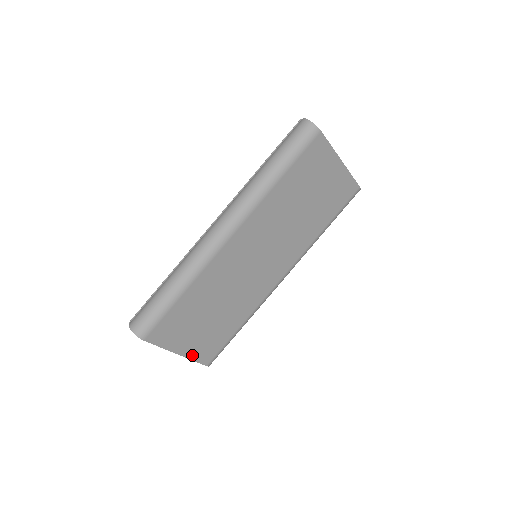
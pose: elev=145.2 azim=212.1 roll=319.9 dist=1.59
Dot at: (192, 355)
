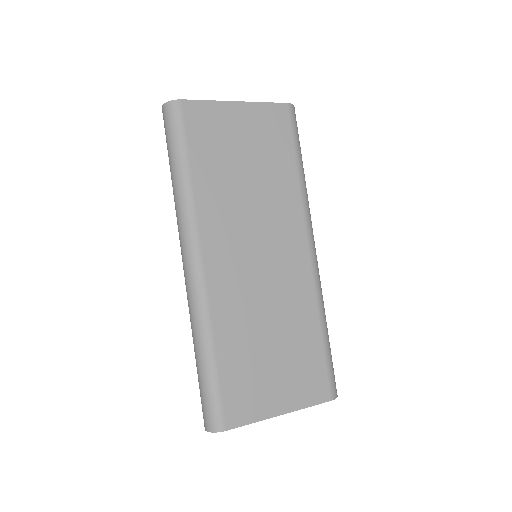
Dot at: (300, 403)
